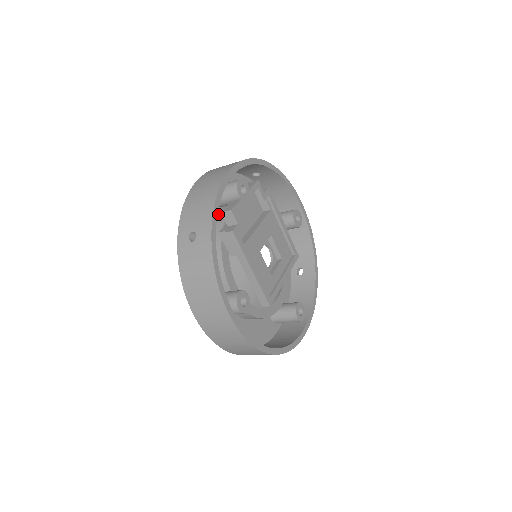
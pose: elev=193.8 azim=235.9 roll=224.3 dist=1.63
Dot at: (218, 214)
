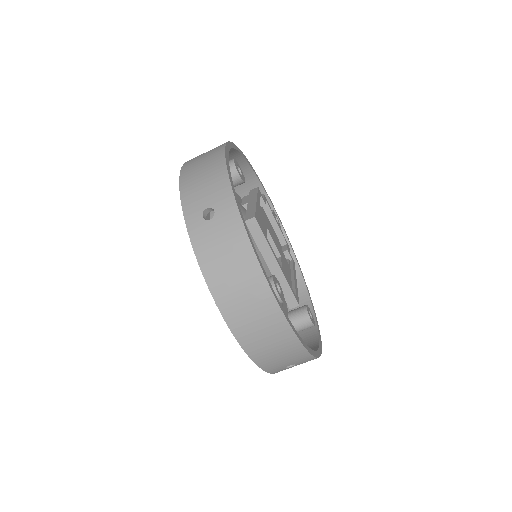
Dot at: occluded
